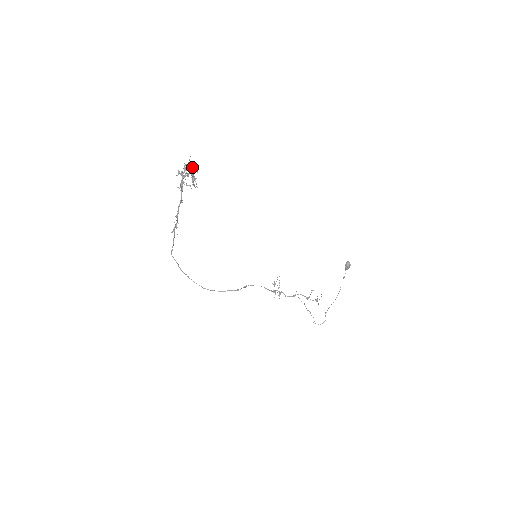
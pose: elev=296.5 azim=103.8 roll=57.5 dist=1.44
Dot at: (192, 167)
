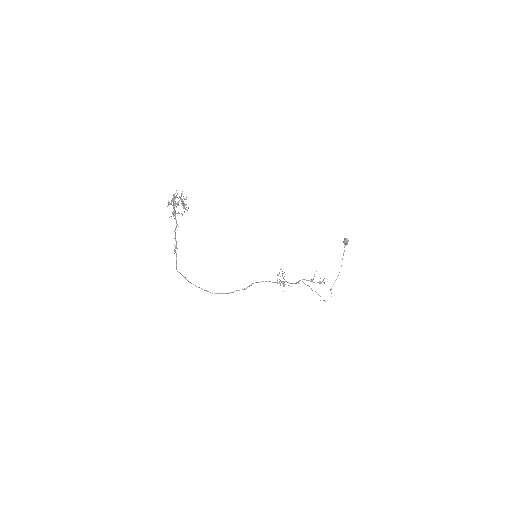
Dot at: occluded
